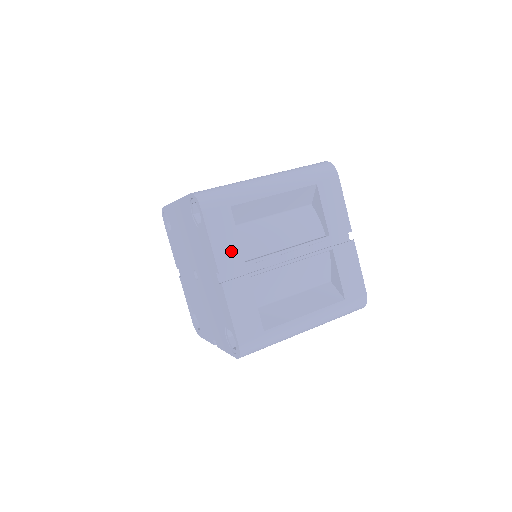
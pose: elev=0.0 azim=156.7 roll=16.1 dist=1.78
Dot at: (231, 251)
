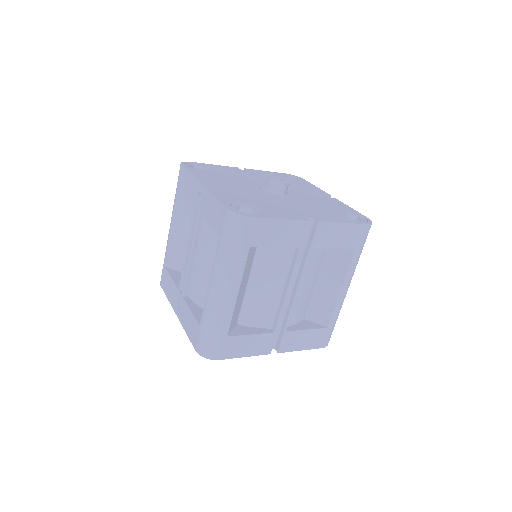
Dot at: (260, 342)
